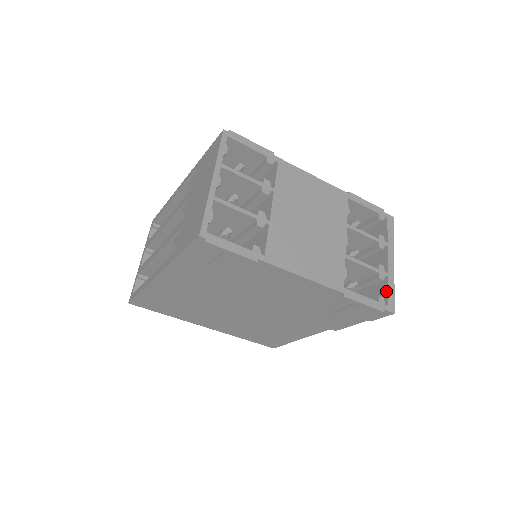
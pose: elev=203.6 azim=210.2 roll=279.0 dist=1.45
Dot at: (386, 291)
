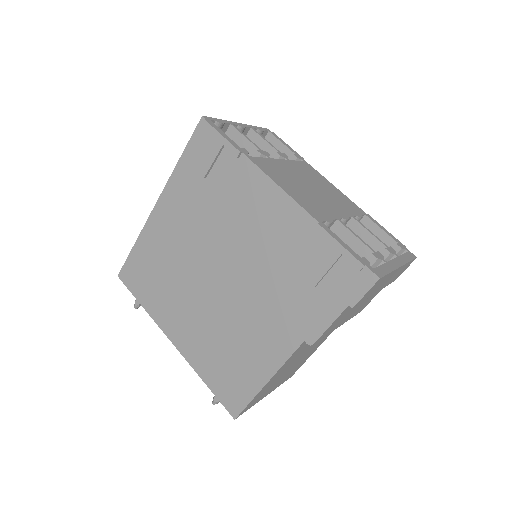
Dot at: (378, 267)
